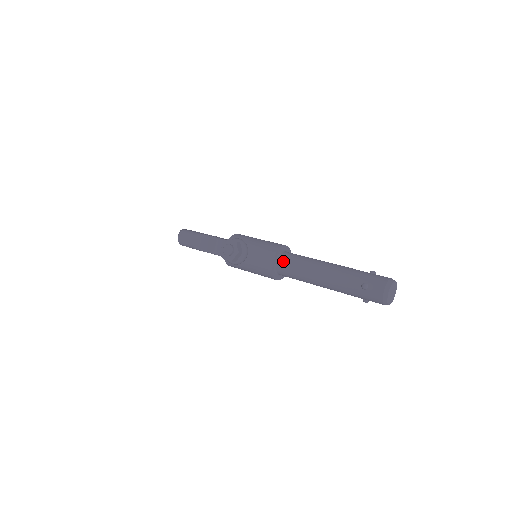
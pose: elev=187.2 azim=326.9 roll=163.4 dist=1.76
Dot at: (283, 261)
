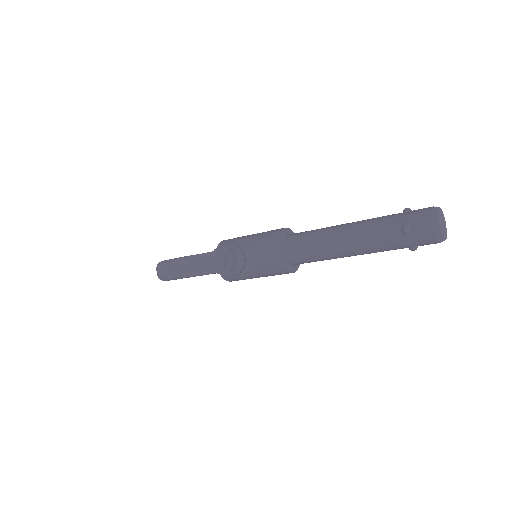
Dot at: (290, 246)
